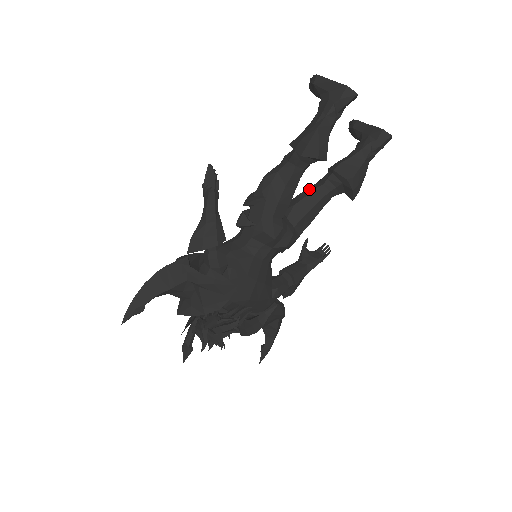
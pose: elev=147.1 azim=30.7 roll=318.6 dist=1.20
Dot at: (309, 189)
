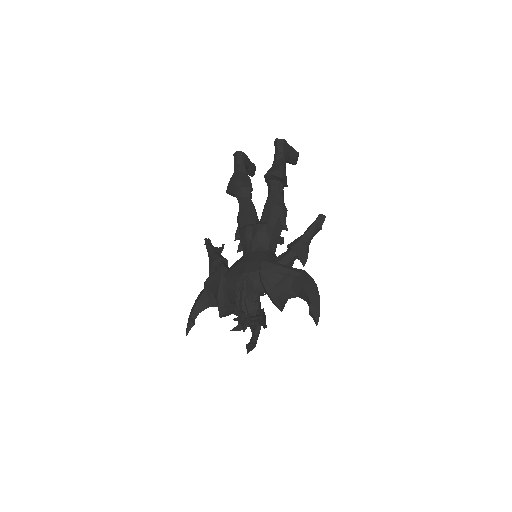
Dot at: occluded
